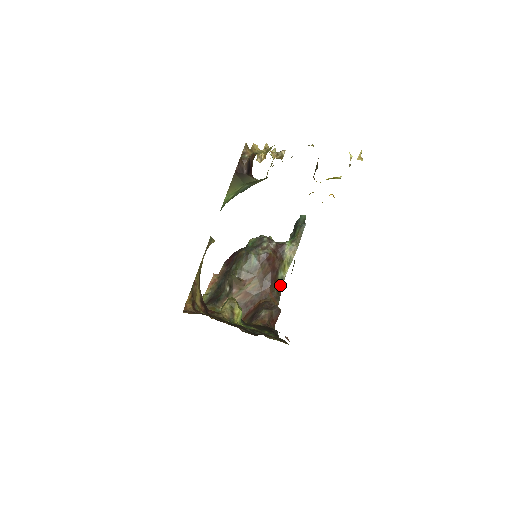
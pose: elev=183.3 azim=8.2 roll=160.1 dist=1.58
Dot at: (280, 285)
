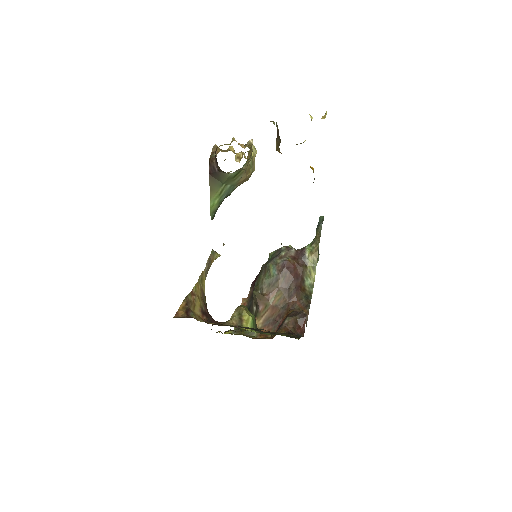
Dot at: (310, 293)
